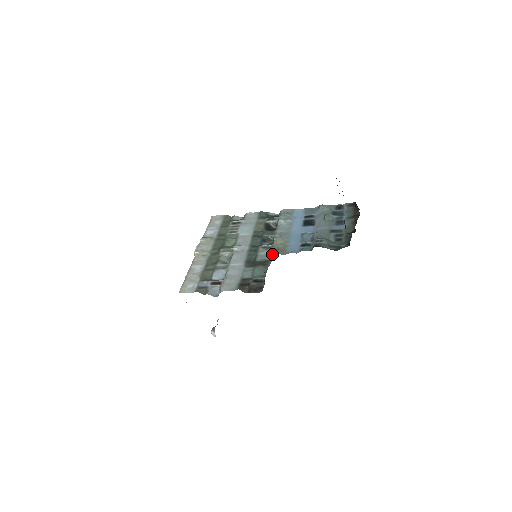
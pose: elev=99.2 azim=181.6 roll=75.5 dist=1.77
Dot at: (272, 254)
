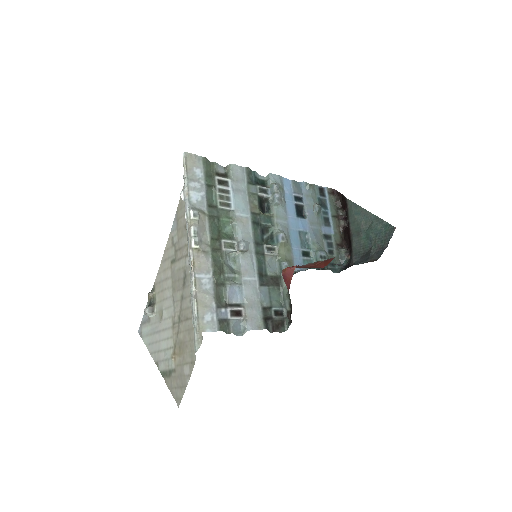
Dot at: occluded
